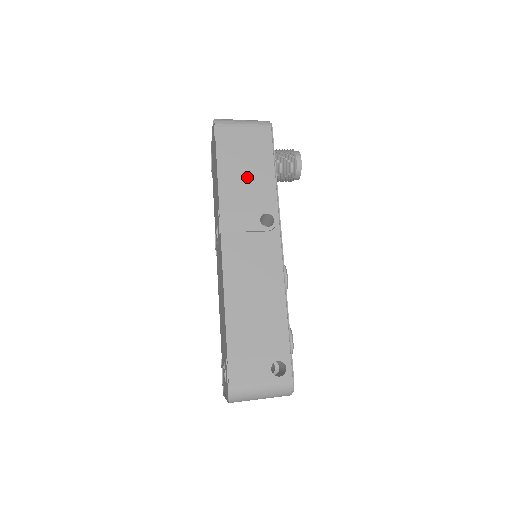
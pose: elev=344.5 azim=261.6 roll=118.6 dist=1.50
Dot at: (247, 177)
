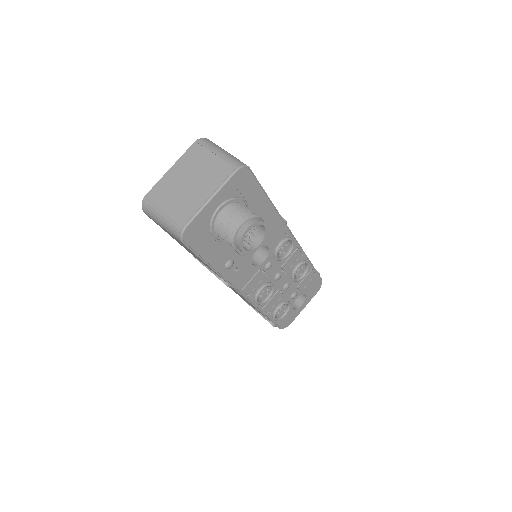
Dot at: occluded
